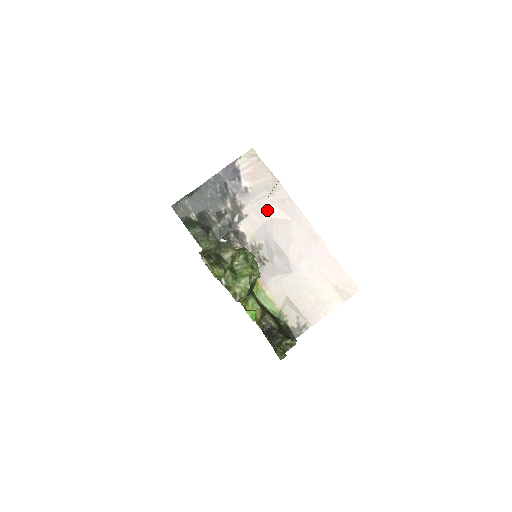
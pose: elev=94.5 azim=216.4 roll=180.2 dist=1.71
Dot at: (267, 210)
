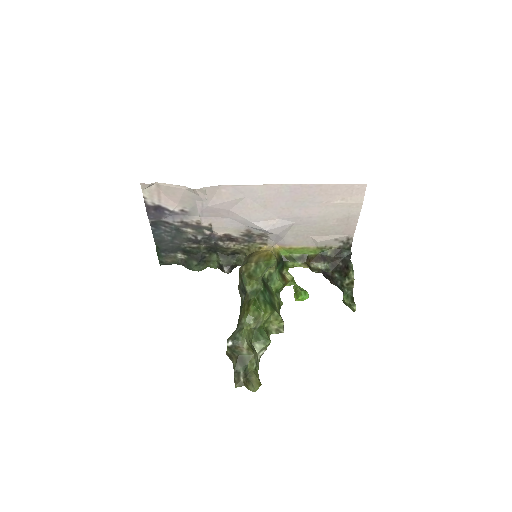
Dot at: (218, 210)
